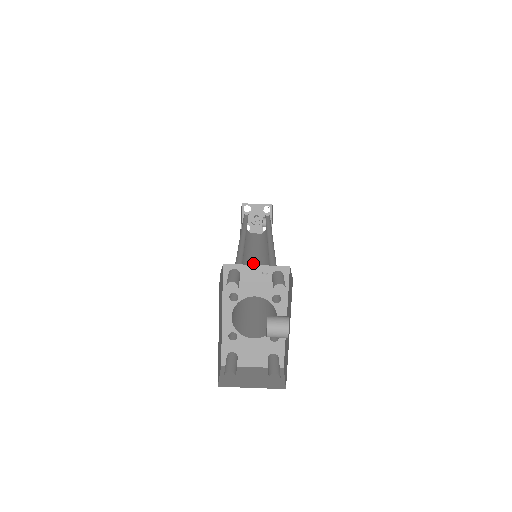
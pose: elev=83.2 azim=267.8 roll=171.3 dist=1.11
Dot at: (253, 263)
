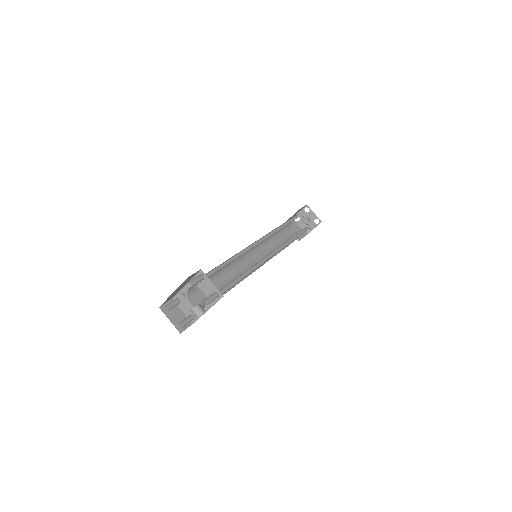
Dot at: (257, 255)
